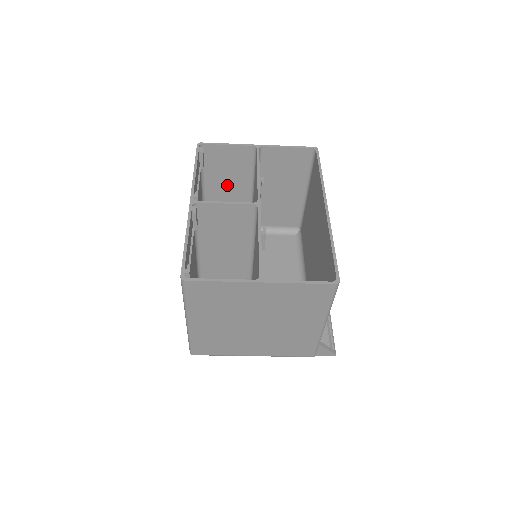
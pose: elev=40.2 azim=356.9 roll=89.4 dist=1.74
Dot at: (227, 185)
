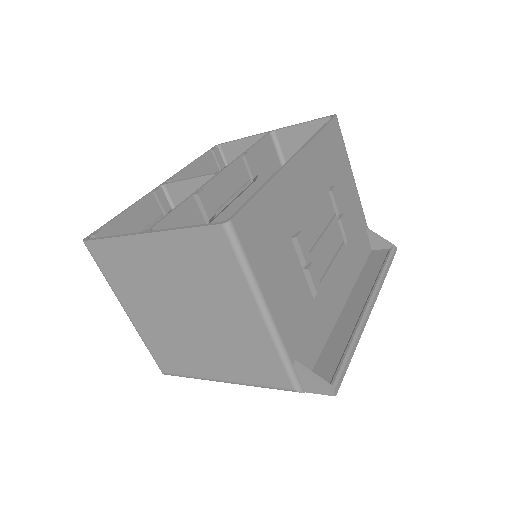
Dot at: occluded
